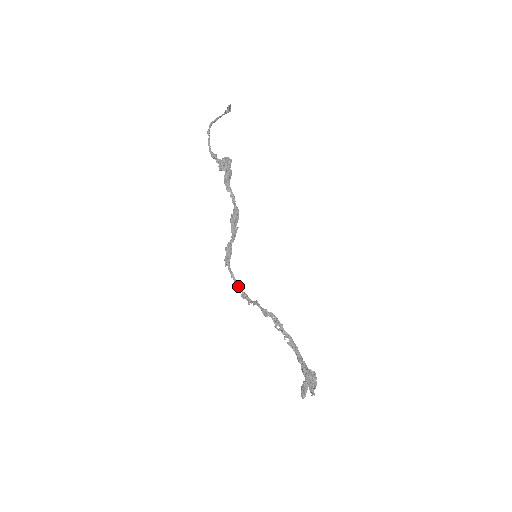
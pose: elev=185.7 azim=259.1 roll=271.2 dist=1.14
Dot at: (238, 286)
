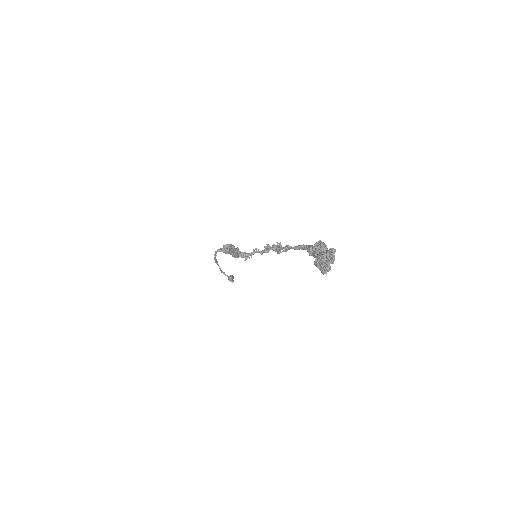
Dot at: (235, 251)
